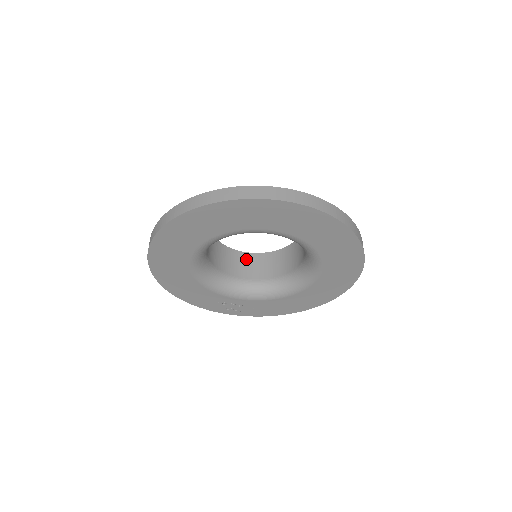
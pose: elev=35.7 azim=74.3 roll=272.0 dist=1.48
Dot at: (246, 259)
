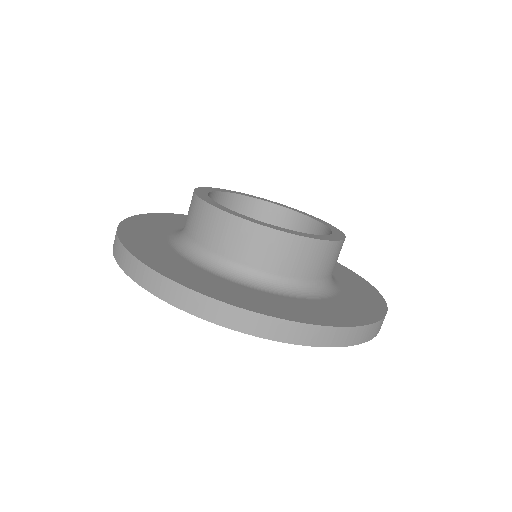
Dot at: occluded
